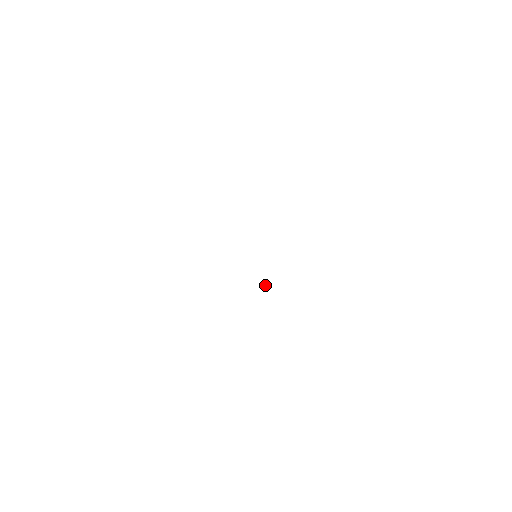
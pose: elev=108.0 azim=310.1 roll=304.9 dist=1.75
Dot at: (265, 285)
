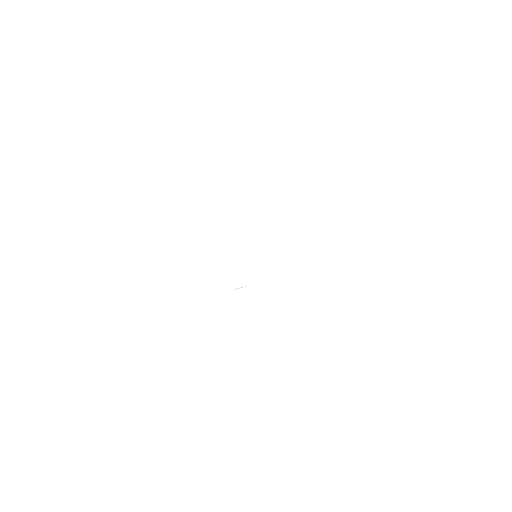
Dot at: occluded
